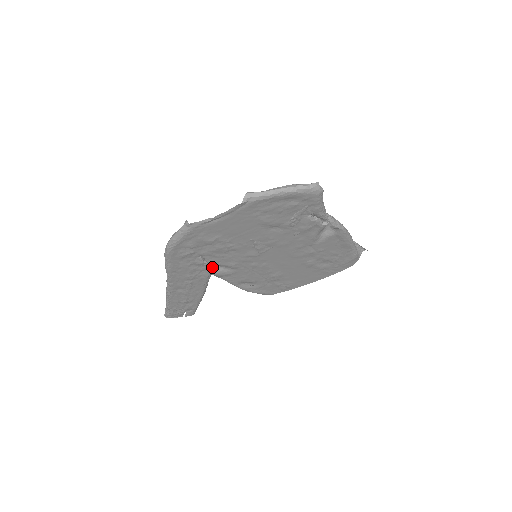
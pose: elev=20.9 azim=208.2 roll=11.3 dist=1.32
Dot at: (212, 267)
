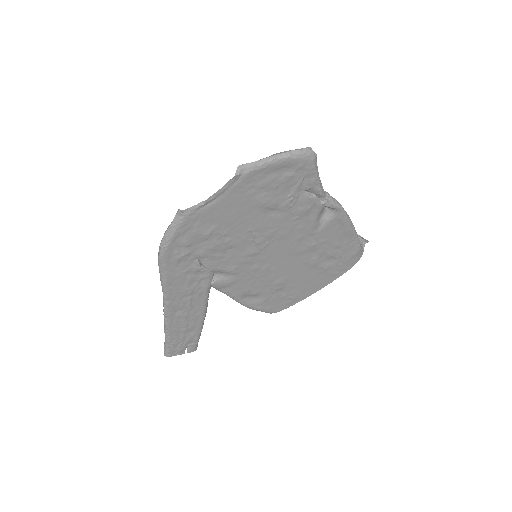
Dot at: (211, 274)
